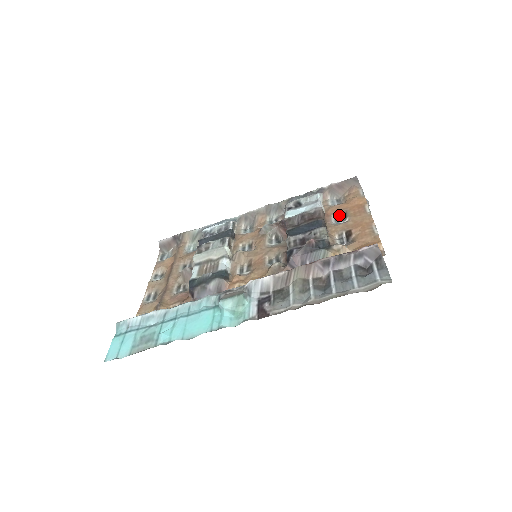
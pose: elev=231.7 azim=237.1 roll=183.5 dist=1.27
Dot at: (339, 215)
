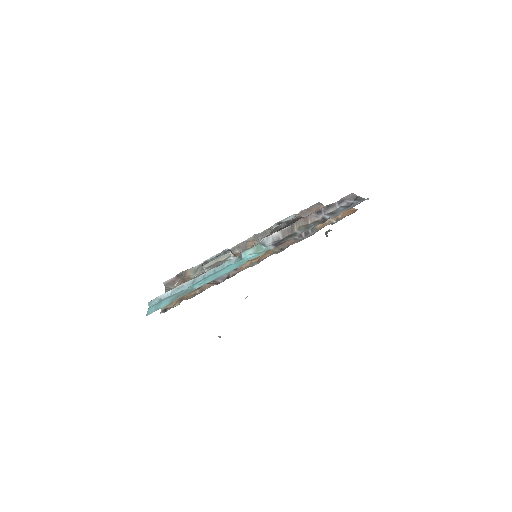
Dot at: occluded
